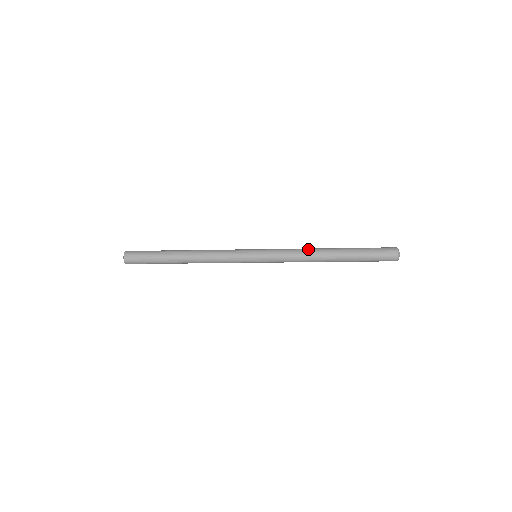
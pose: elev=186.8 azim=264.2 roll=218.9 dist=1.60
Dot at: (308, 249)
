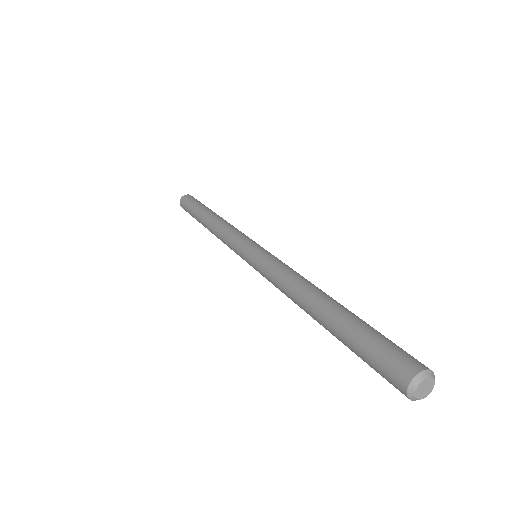
Dot at: (295, 280)
